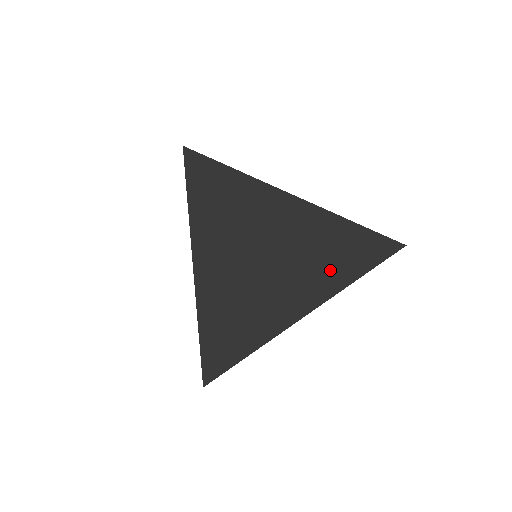
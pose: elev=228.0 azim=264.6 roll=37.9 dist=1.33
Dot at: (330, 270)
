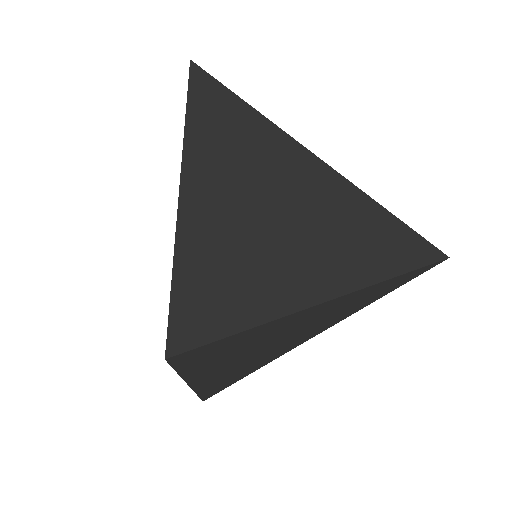
Dot at: (346, 313)
